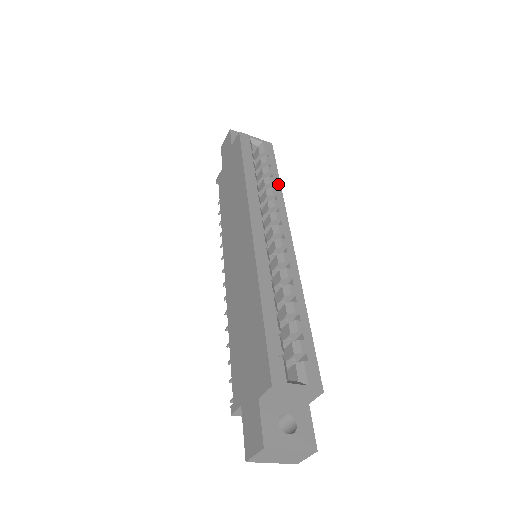
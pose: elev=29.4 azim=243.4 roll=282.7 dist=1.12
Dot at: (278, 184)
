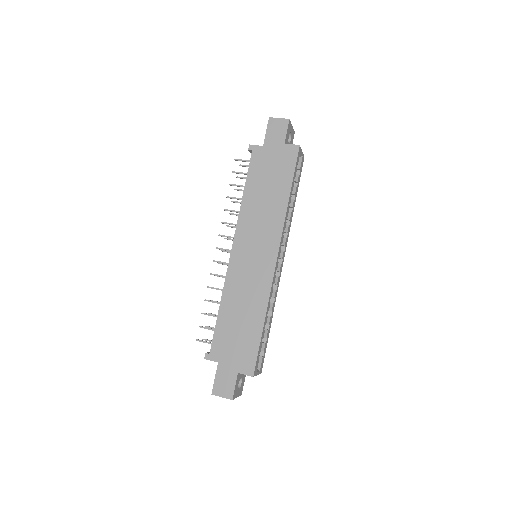
Dot at: occluded
